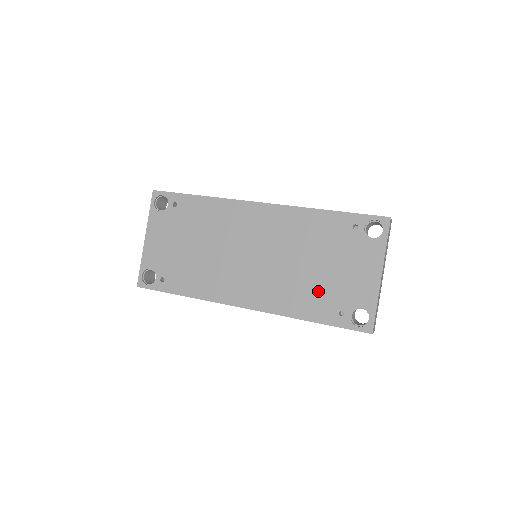
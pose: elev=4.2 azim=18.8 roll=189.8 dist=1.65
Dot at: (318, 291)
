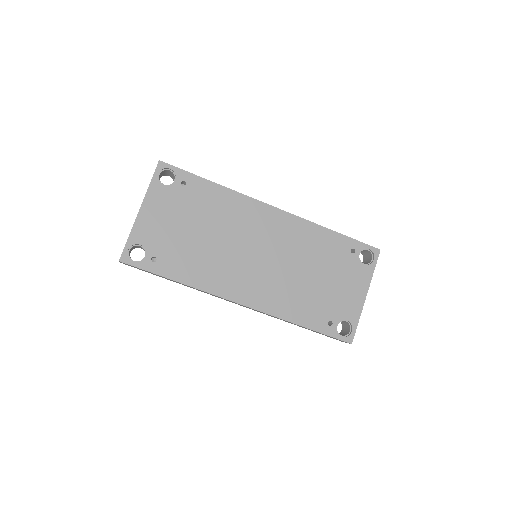
Dot at: (314, 300)
